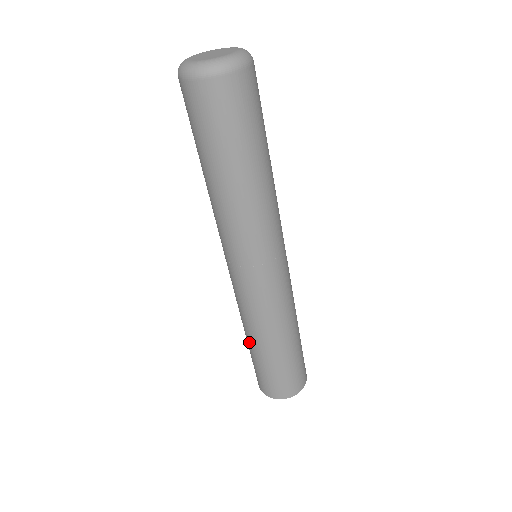
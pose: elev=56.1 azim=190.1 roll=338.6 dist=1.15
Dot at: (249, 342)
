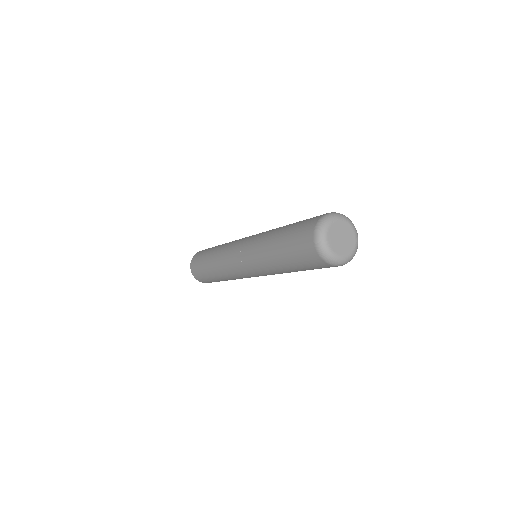
Dot at: (223, 280)
